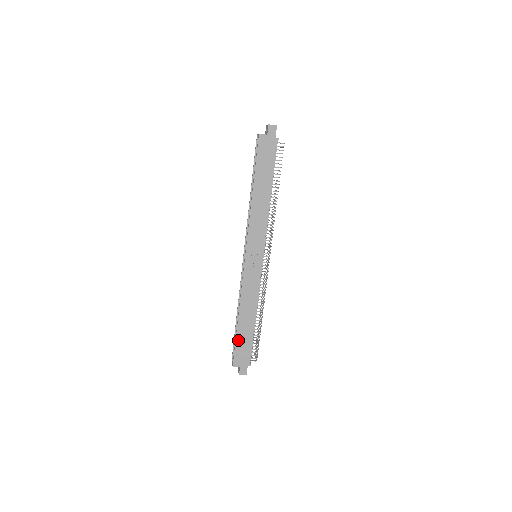
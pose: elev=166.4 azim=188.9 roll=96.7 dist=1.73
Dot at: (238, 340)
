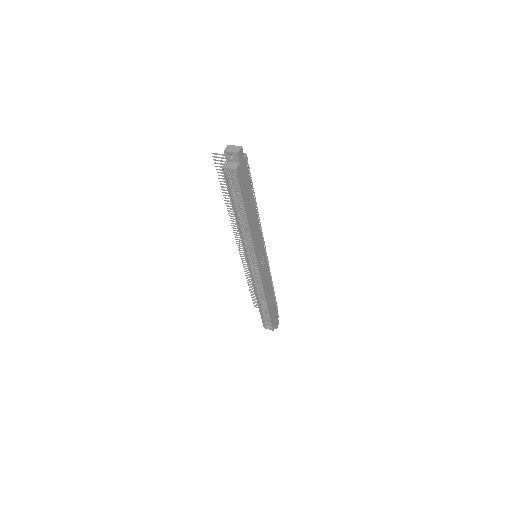
Dot at: (271, 315)
